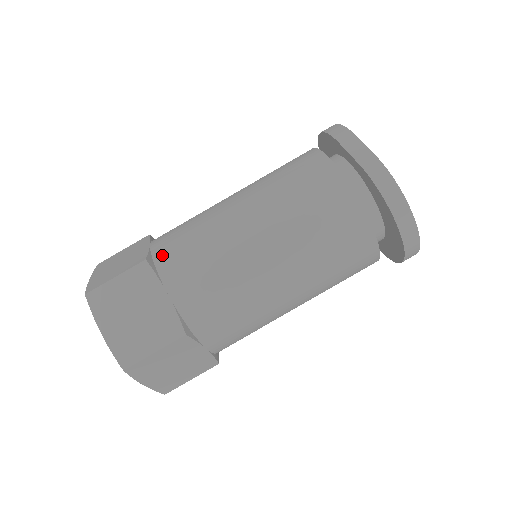
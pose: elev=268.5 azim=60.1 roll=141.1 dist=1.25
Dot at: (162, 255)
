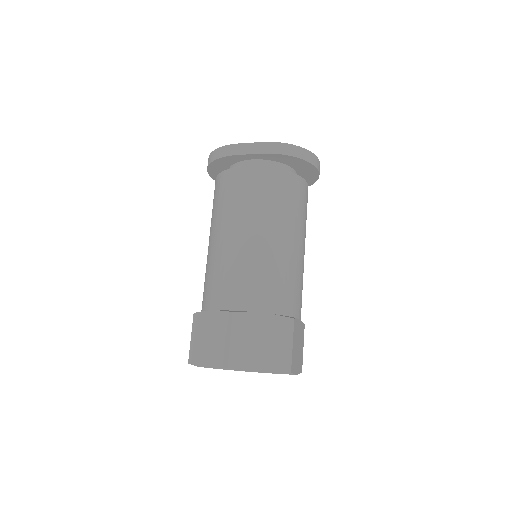
Dot at: (233, 302)
